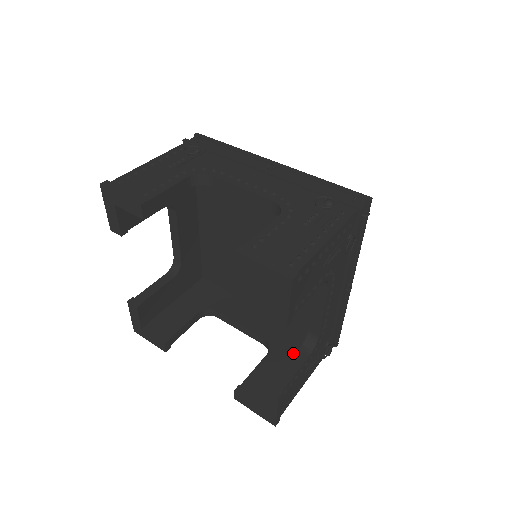
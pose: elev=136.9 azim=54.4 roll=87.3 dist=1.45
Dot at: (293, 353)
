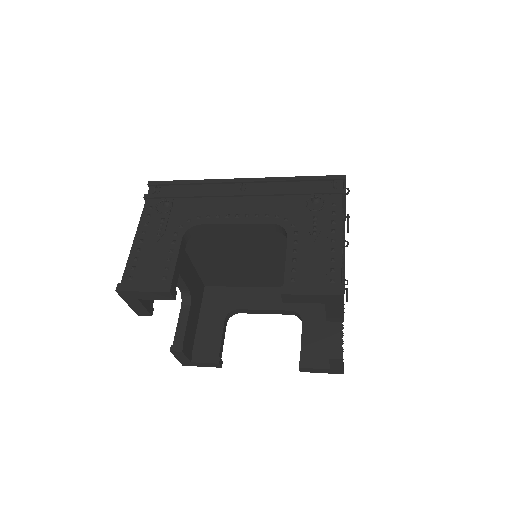
Dot at: (321, 310)
